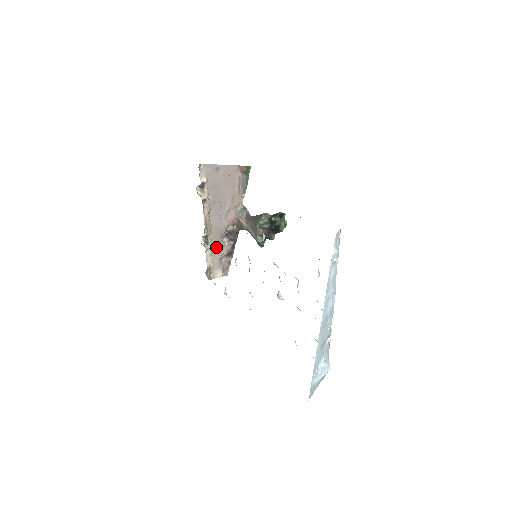
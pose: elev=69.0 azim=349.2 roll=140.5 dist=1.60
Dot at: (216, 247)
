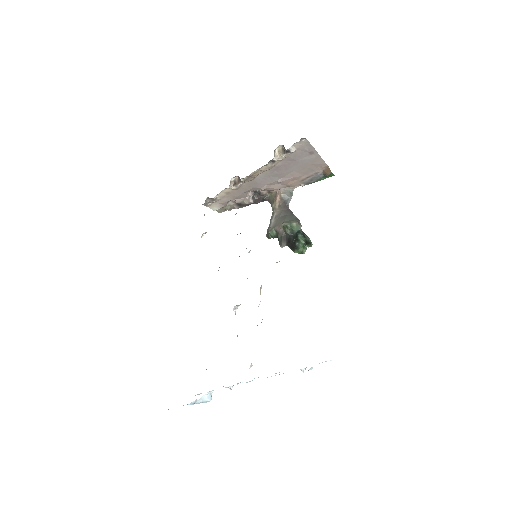
Dot at: (237, 192)
